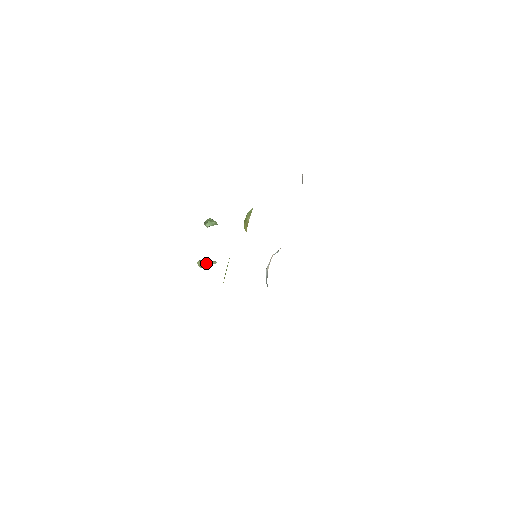
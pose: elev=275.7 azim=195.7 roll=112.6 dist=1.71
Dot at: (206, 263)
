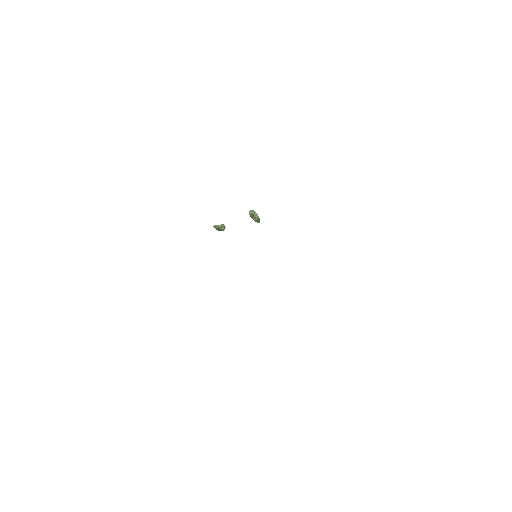
Dot at: (219, 225)
